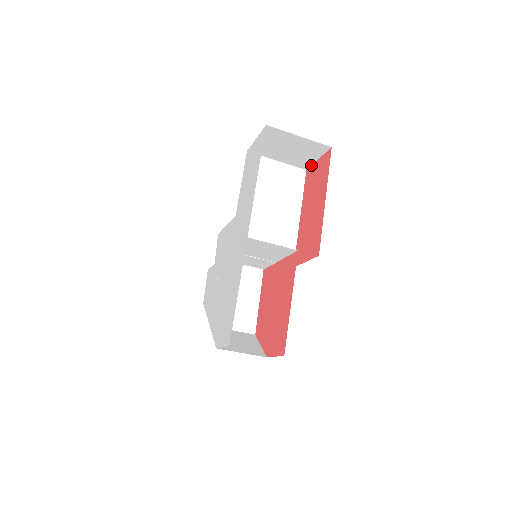
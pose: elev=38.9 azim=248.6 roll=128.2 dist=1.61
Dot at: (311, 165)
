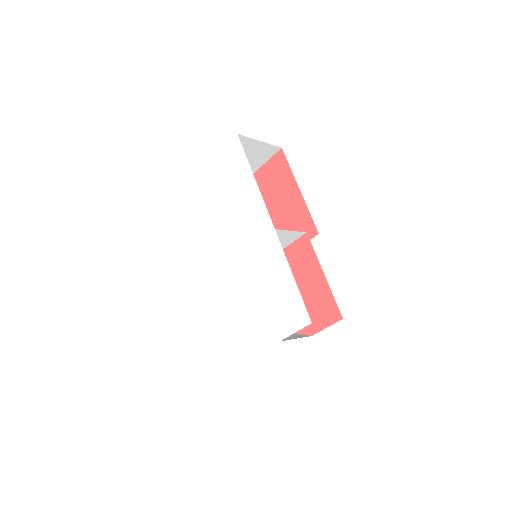
Dot at: (256, 171)
